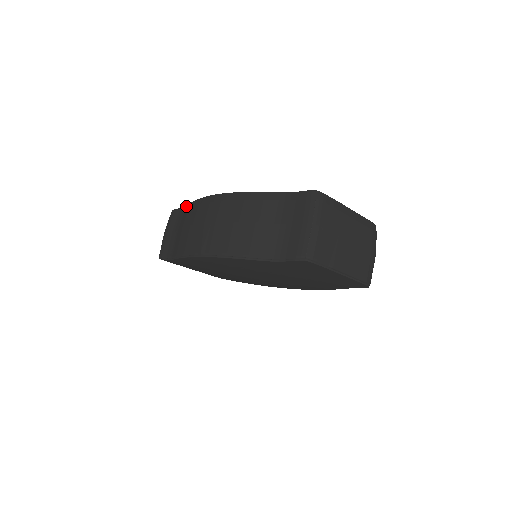
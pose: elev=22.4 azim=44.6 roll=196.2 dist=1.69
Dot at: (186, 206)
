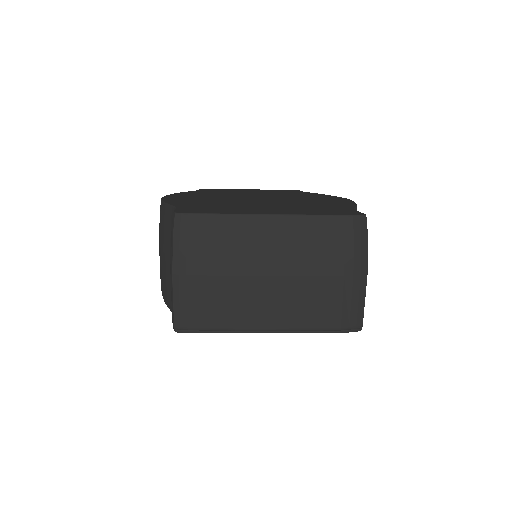
Dot at: occluded
